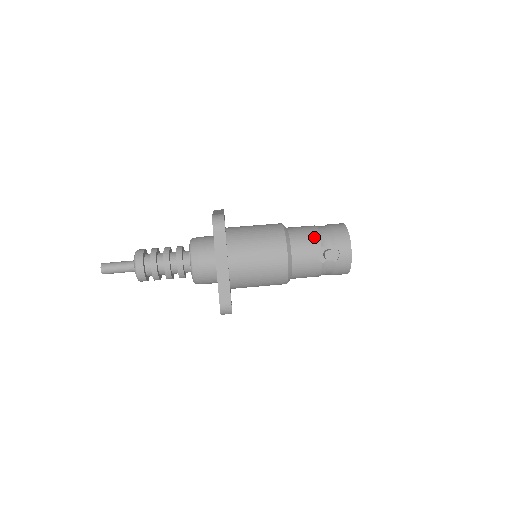
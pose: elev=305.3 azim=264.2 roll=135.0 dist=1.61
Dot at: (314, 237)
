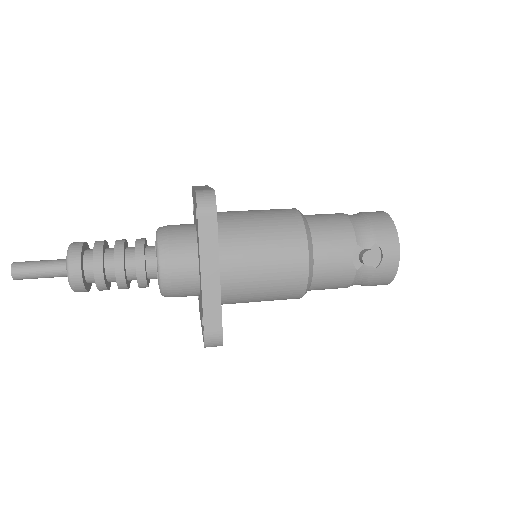
Dot at: (346, 230)
